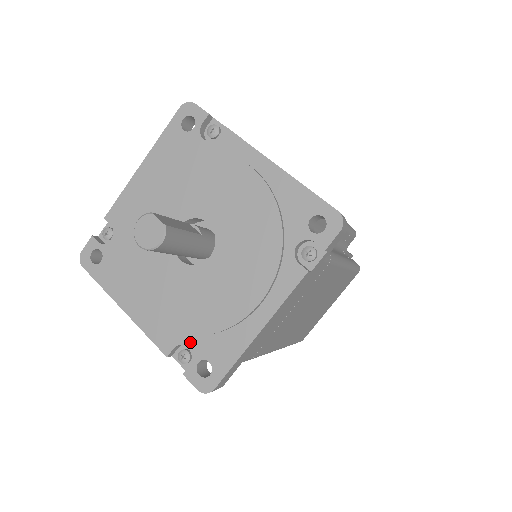
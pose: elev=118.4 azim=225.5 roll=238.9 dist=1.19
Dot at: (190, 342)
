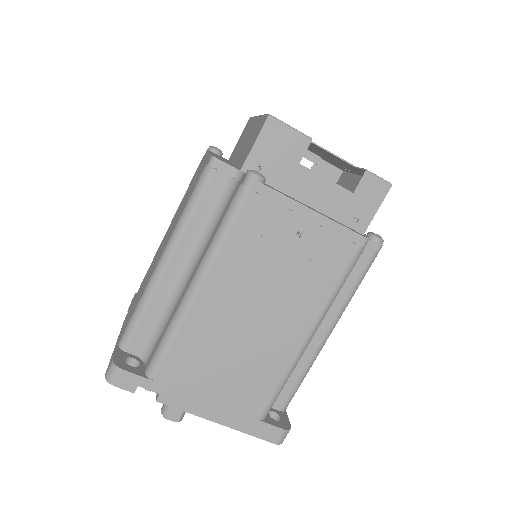
Dot at: occluded
